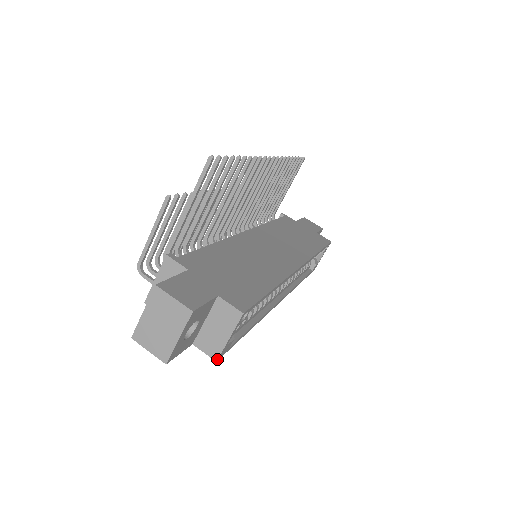
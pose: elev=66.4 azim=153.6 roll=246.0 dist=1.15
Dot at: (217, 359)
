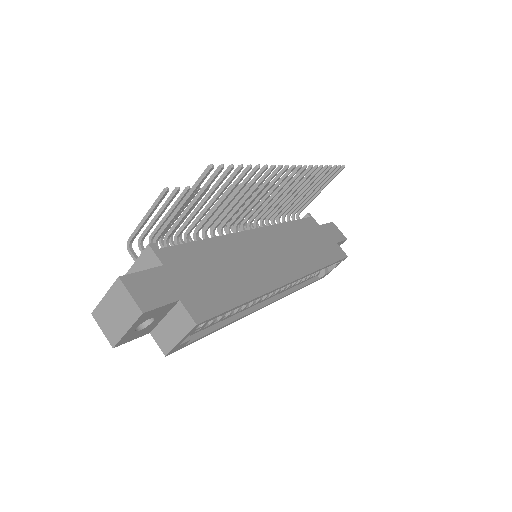
Dot at: (166, 354)
